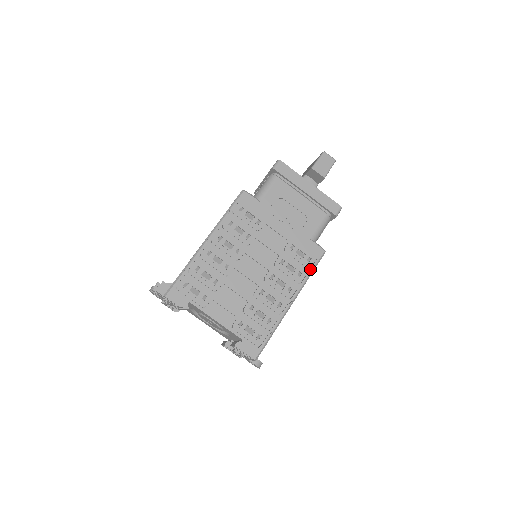
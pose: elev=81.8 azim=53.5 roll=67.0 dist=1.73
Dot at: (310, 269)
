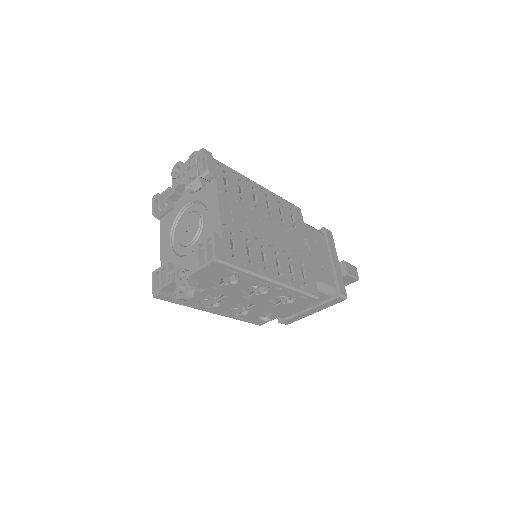
Dot at: (302, 288)
